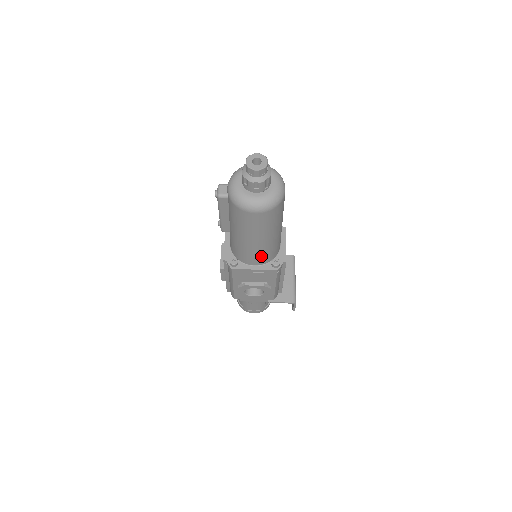
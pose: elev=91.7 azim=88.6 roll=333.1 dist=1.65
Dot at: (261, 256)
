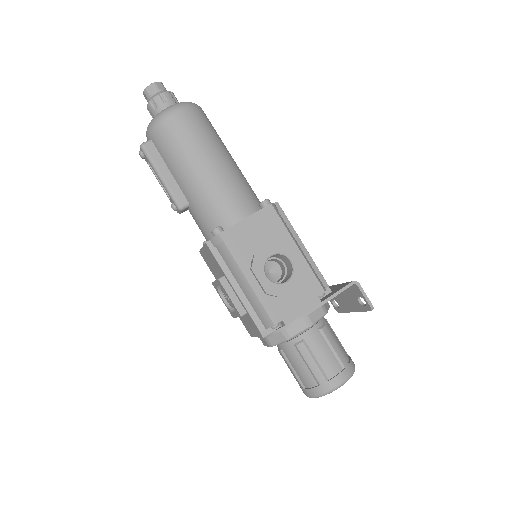
Dot at: (238, 195)
